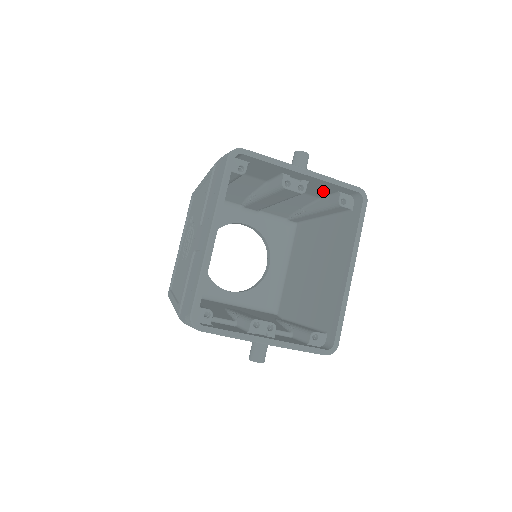
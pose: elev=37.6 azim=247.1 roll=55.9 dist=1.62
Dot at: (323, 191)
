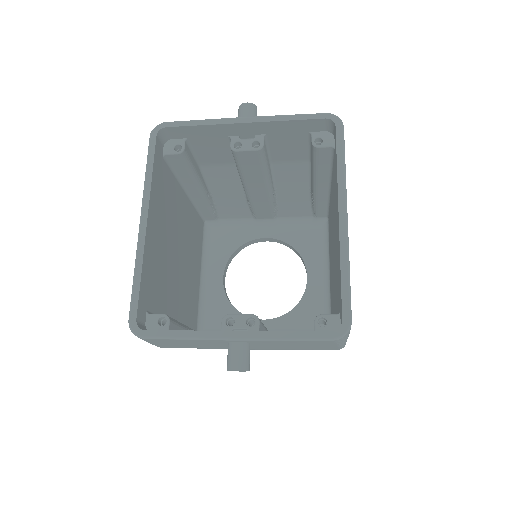
Dot at: (297, 144)
